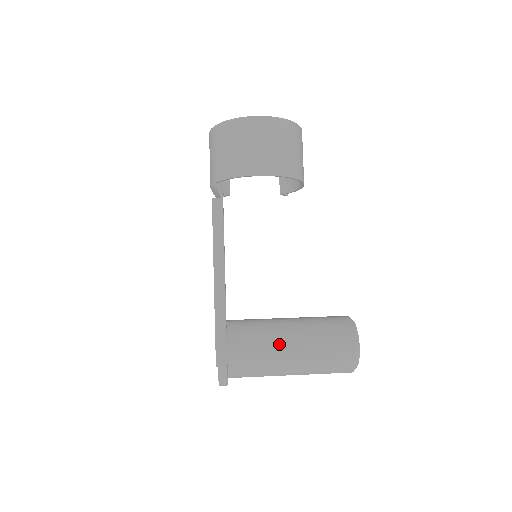
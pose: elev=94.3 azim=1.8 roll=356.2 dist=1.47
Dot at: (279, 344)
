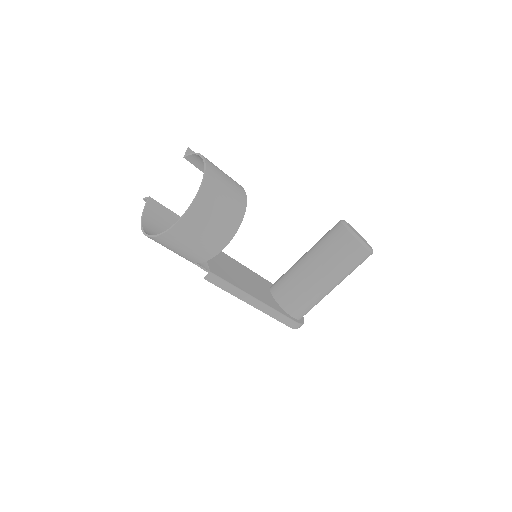
Dot at: (319, 290)
